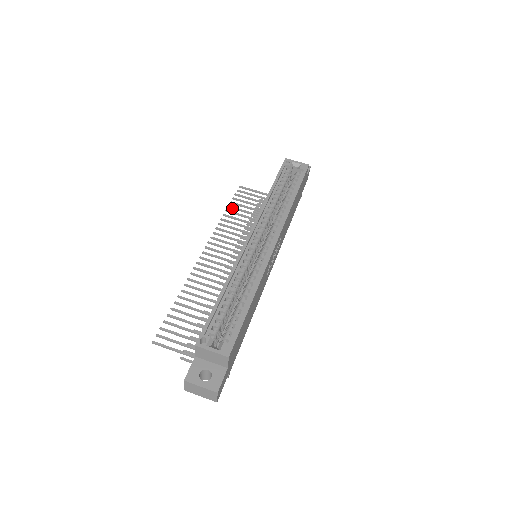
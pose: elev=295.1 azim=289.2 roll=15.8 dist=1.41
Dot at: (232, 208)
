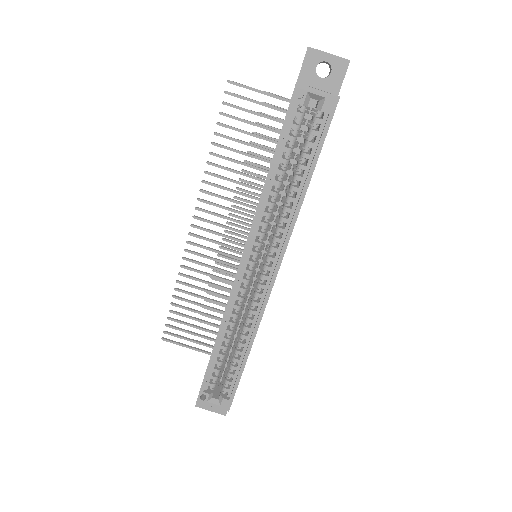
Dot at: (221, 136)
